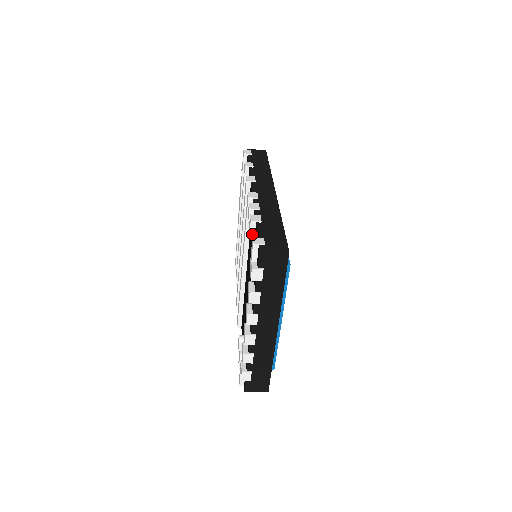
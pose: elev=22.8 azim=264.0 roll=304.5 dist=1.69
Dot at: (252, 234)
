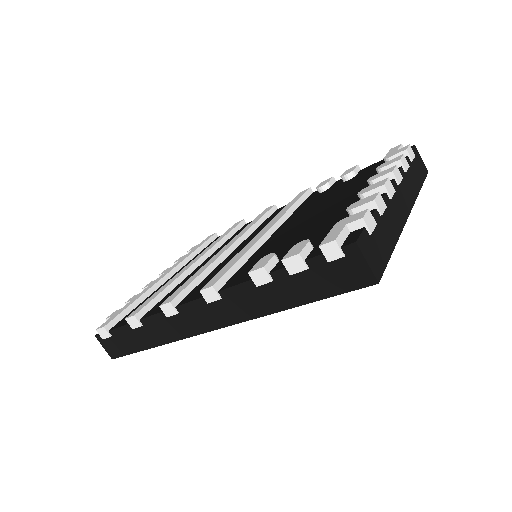
Dot at: (355, 172)
